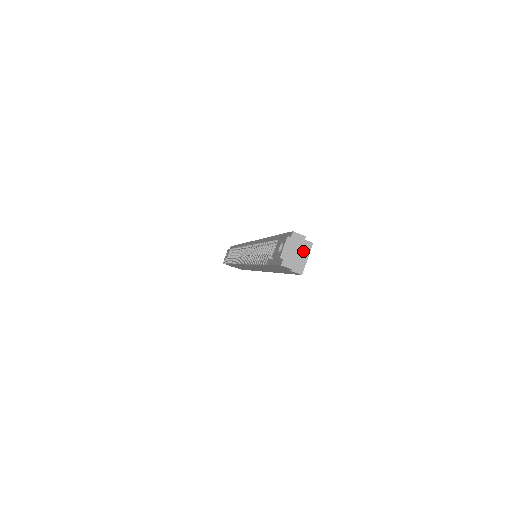
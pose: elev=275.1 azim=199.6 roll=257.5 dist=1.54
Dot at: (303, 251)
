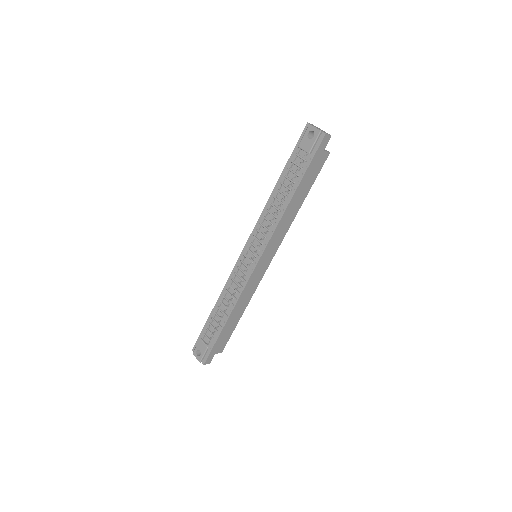
Dot at: occluded
